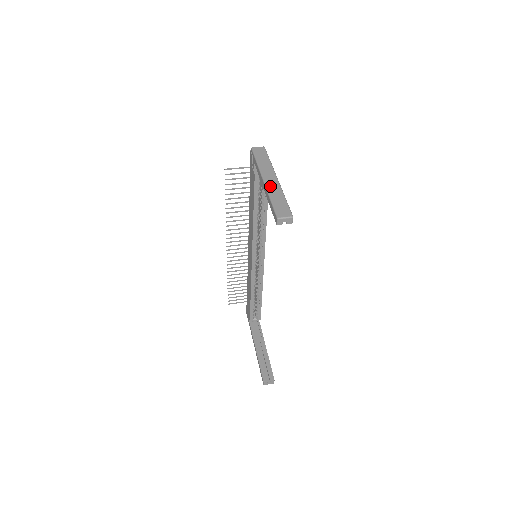
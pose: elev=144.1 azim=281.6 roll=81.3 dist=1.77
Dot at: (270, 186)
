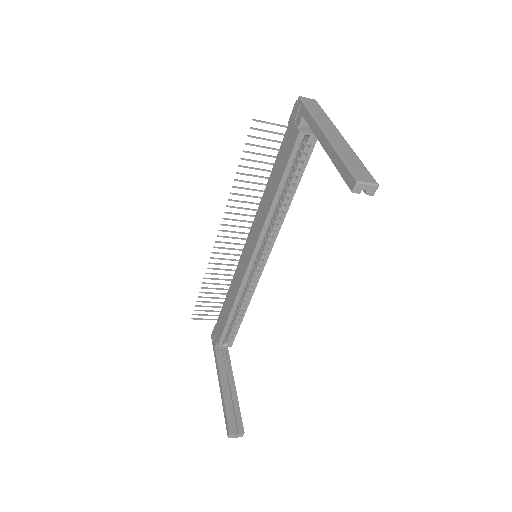
Dot at: (336, 142)
